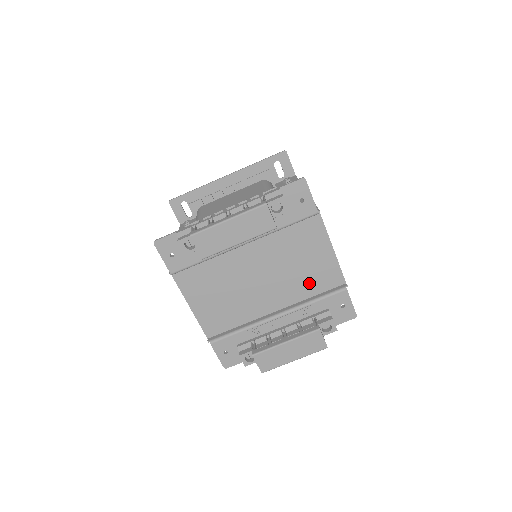
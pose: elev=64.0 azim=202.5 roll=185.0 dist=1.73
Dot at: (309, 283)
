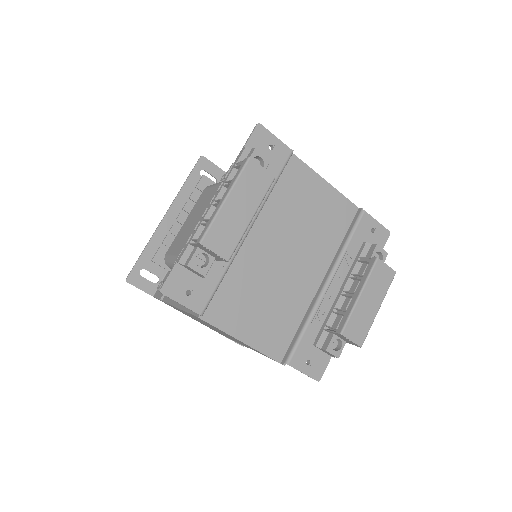
Dot at: (329, 231)
